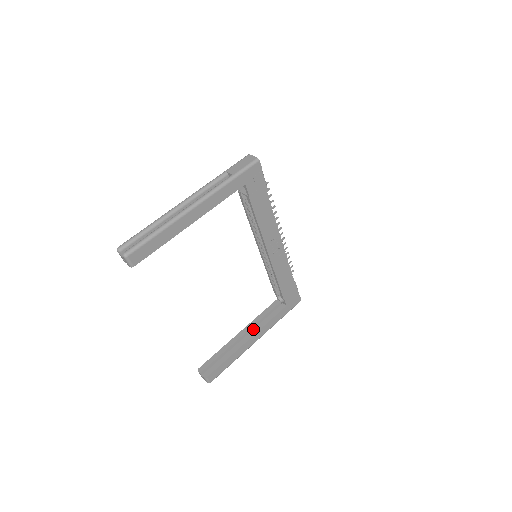
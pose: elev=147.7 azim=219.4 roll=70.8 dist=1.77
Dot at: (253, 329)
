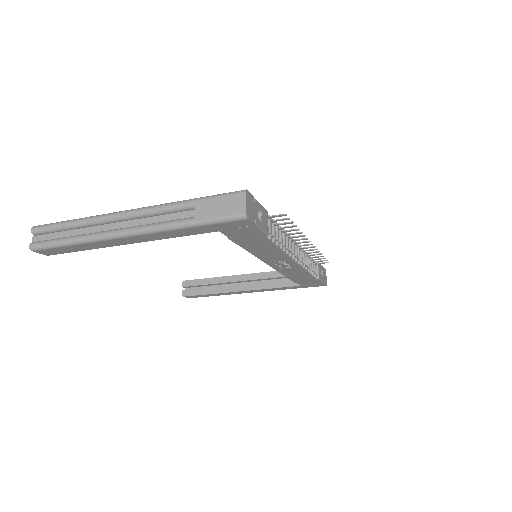
Dot at: occluded
